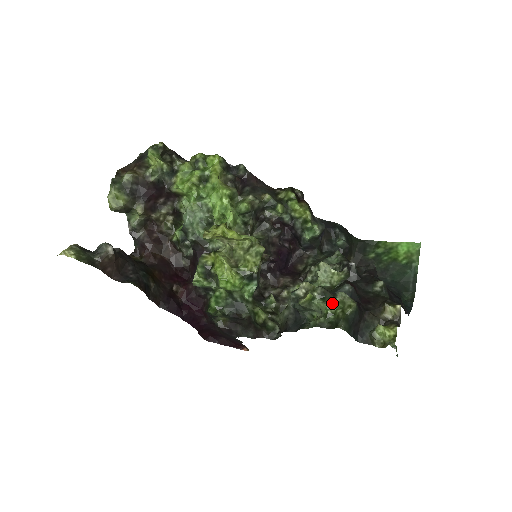
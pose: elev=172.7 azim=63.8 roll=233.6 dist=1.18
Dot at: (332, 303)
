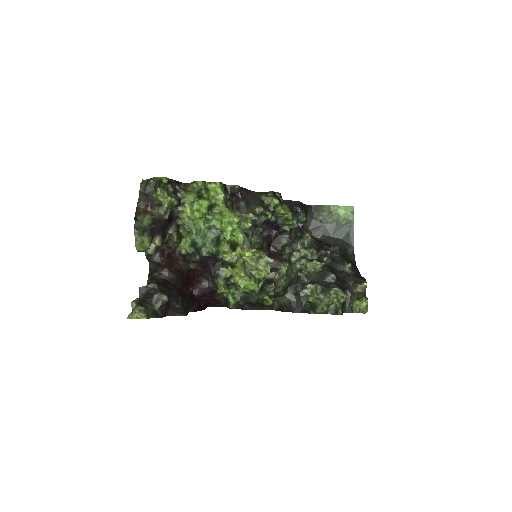
Dot at: (329, 295)
